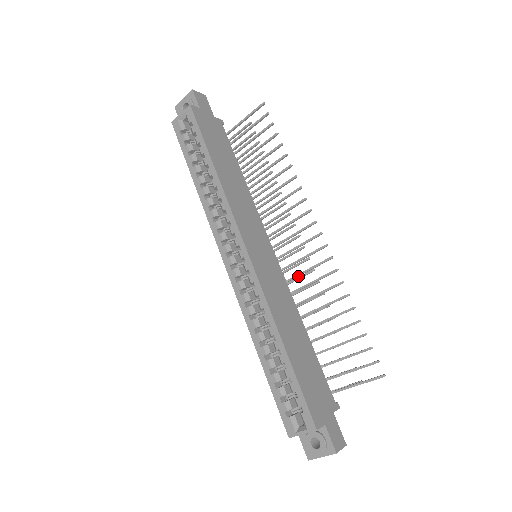
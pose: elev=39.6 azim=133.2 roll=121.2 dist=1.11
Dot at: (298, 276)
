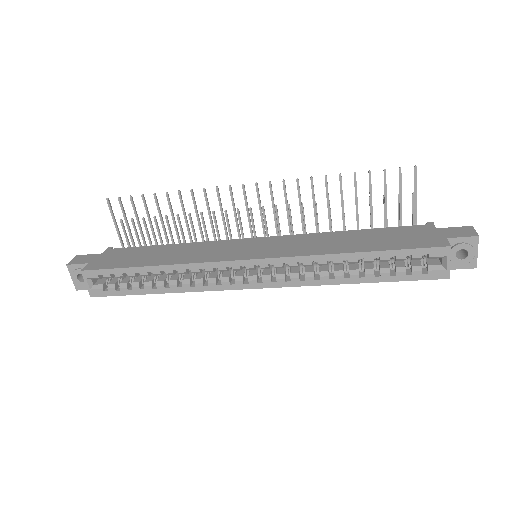
Dot at: (290, 222)
